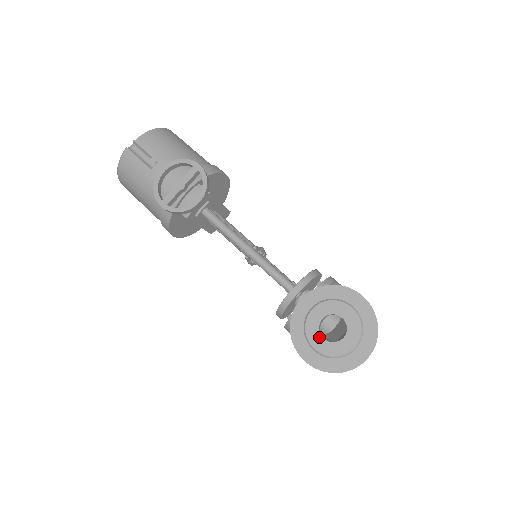
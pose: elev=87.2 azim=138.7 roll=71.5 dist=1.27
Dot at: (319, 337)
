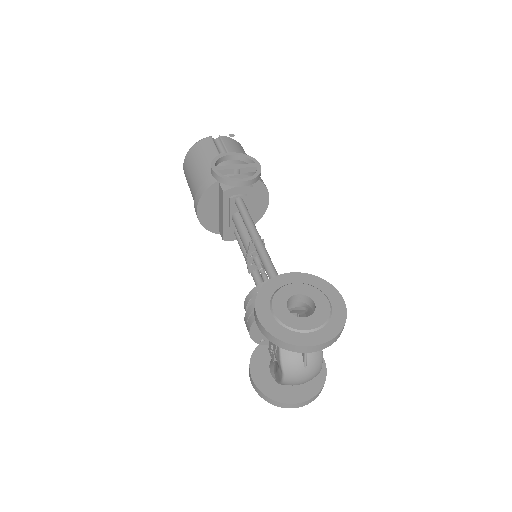
Dot at: (284, 305)
